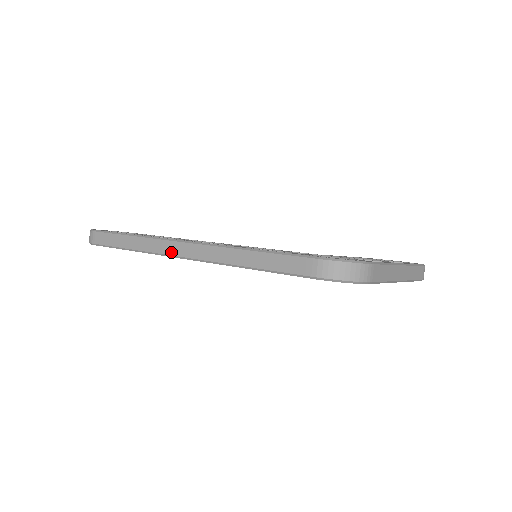
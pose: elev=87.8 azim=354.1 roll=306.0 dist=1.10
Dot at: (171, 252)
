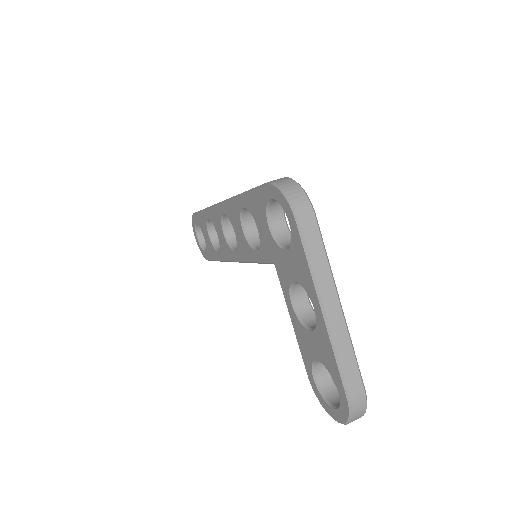
Dot at: occluded
